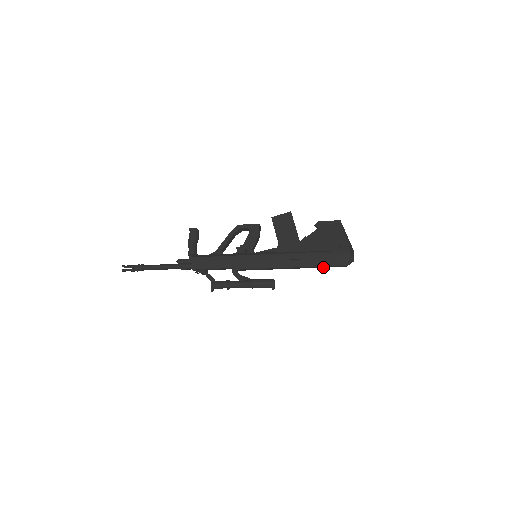
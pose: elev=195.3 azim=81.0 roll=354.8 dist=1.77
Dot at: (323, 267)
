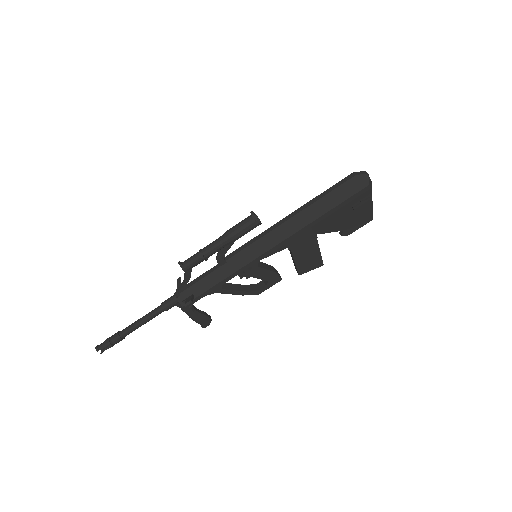
Dot at: (327, 194)
